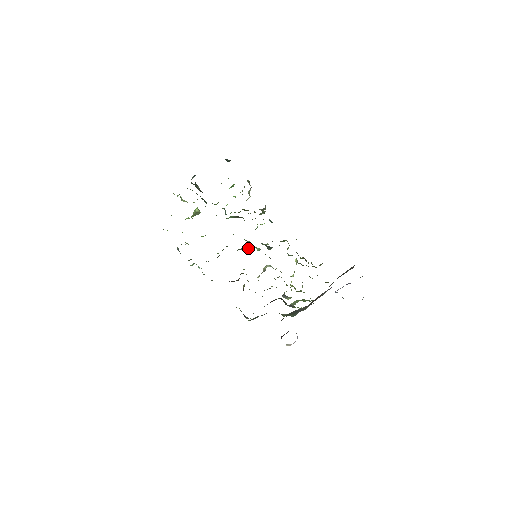
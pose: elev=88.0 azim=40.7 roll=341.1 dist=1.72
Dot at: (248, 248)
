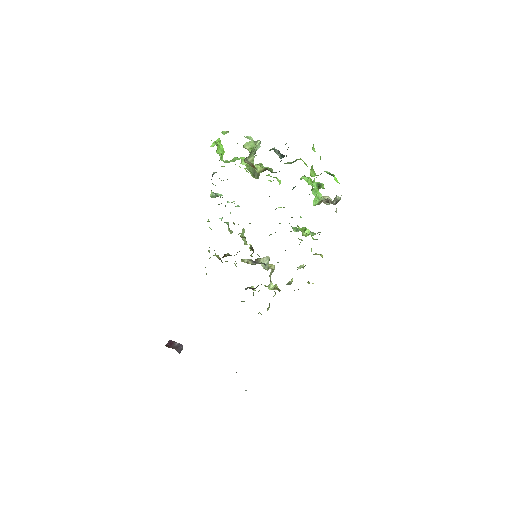
Dot at: occluded
